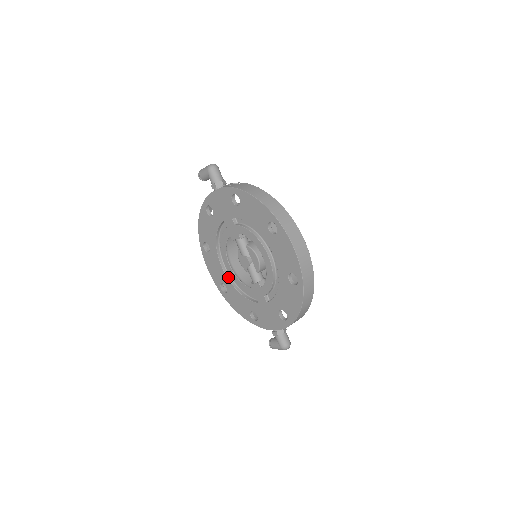
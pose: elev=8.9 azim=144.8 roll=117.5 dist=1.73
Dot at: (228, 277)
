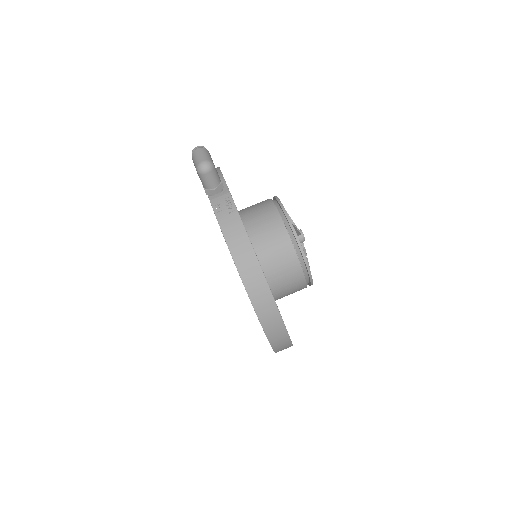
Dot at: occluded
